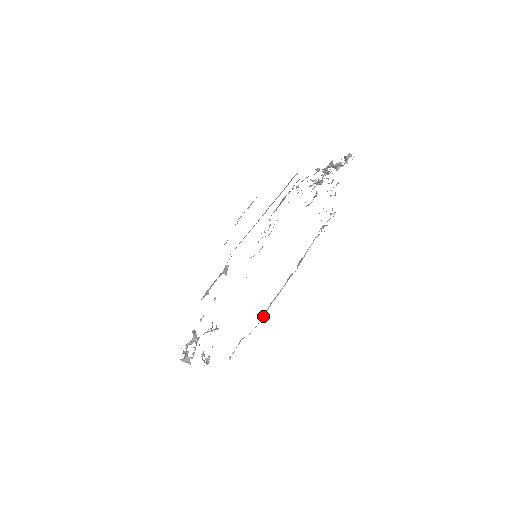
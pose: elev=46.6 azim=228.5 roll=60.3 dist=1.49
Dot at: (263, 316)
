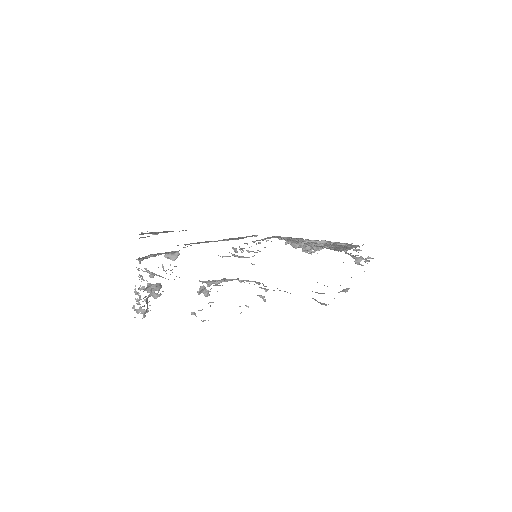
Dot at: occluded
